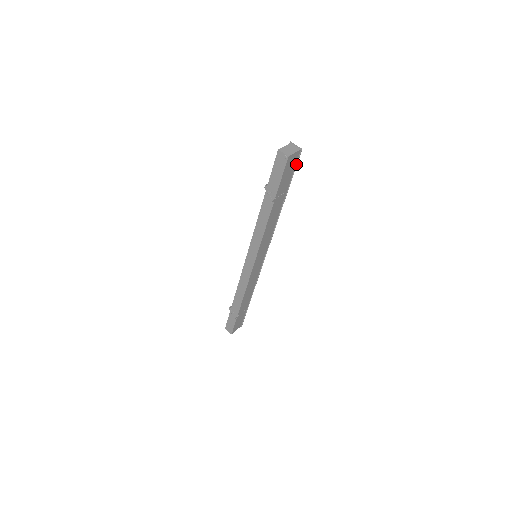
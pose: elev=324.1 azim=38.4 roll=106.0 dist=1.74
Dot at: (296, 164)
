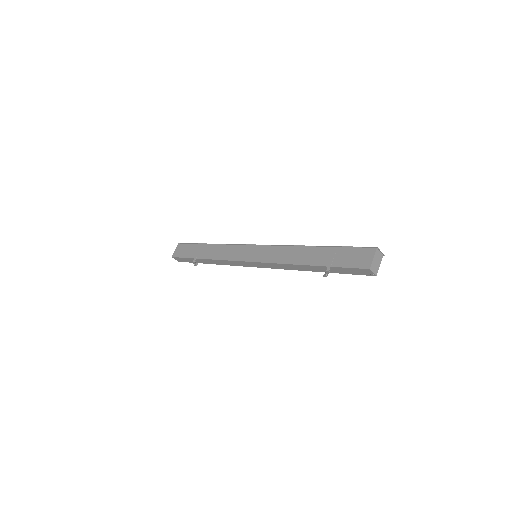
Dot at: occluded
